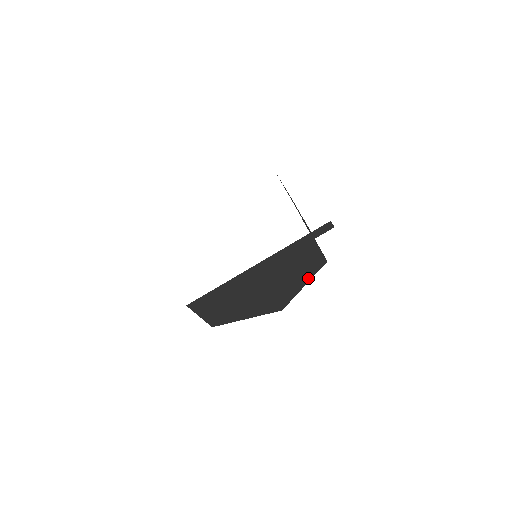
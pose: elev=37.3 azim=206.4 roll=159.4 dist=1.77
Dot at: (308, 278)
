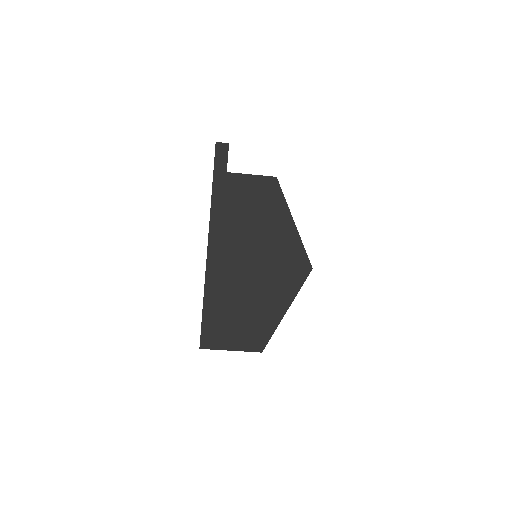
Dot at: (284, 211)
